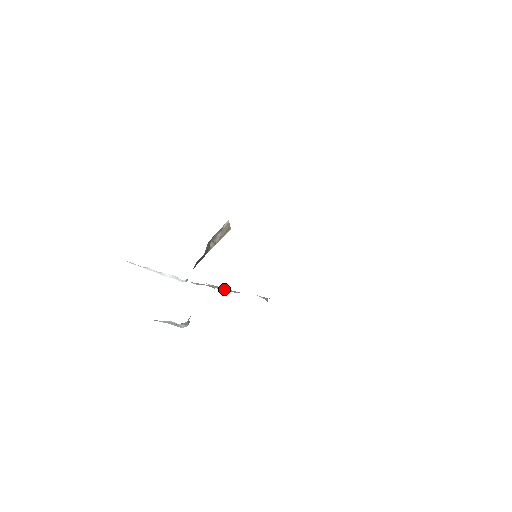
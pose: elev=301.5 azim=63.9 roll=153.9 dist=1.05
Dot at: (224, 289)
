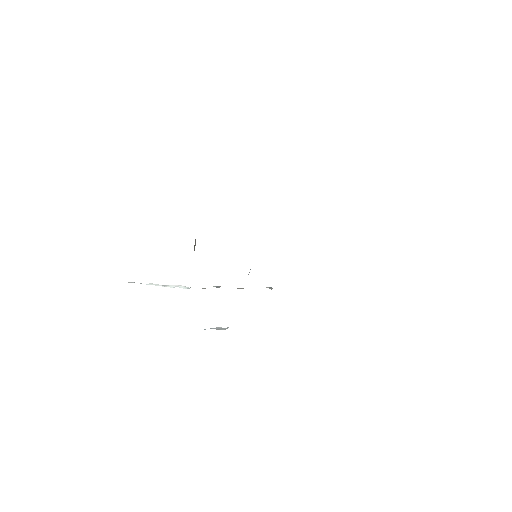
Dot at: occluded
